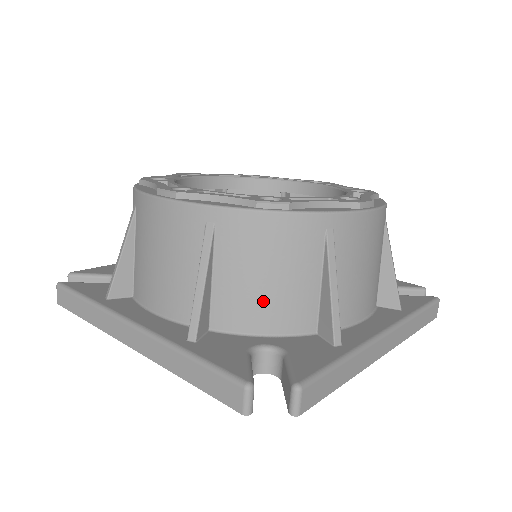
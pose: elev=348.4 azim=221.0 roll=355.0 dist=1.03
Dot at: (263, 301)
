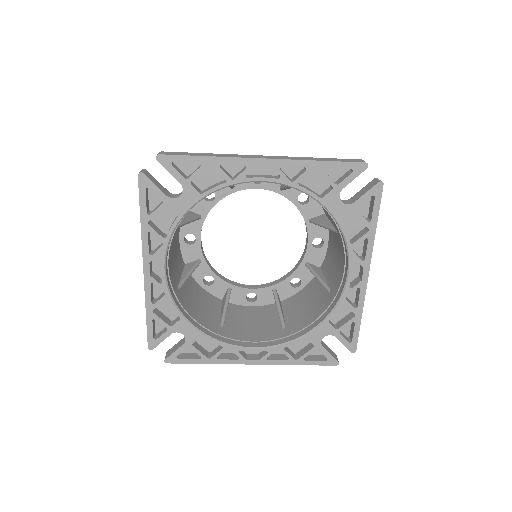
Dot at: occluded
